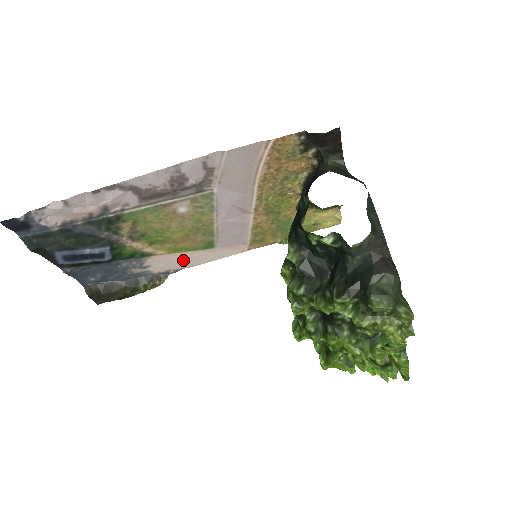
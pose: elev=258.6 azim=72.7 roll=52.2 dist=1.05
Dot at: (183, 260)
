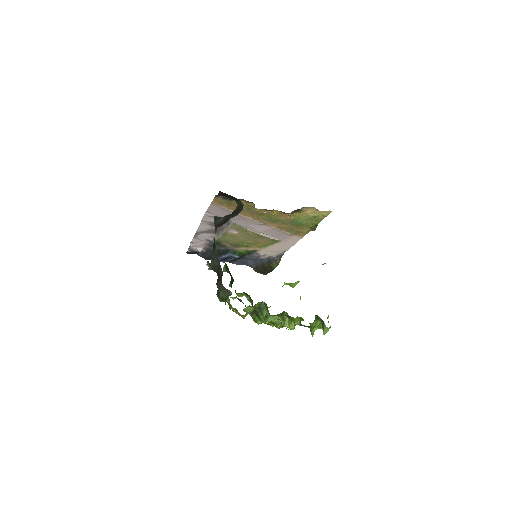
Dot at: (277, 249)
